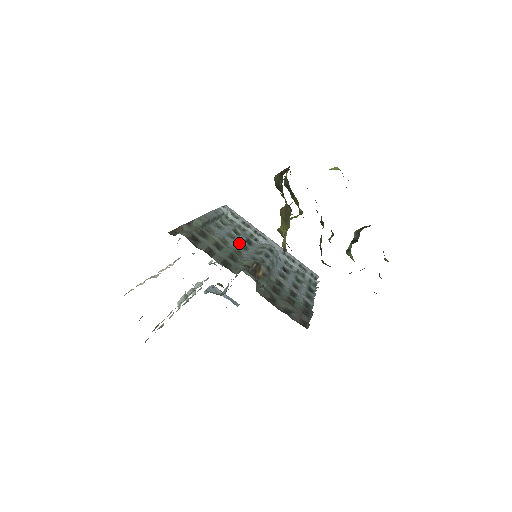
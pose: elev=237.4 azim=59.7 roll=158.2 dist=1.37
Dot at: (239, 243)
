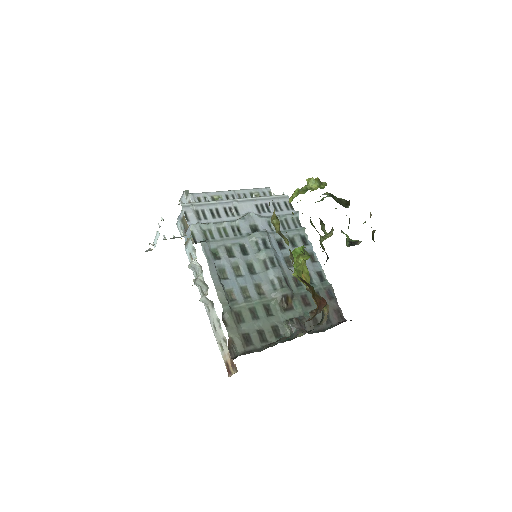
Dot at: (248, 272)
